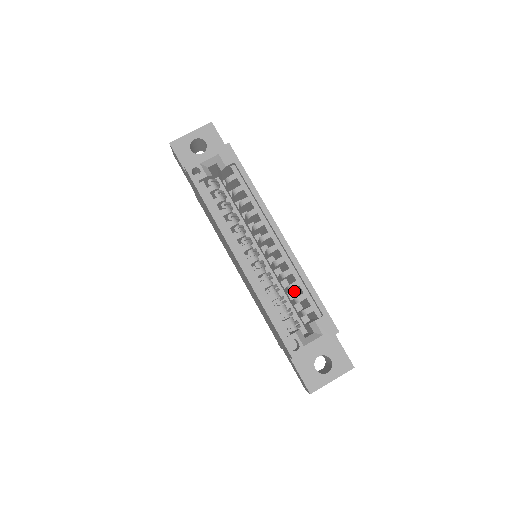
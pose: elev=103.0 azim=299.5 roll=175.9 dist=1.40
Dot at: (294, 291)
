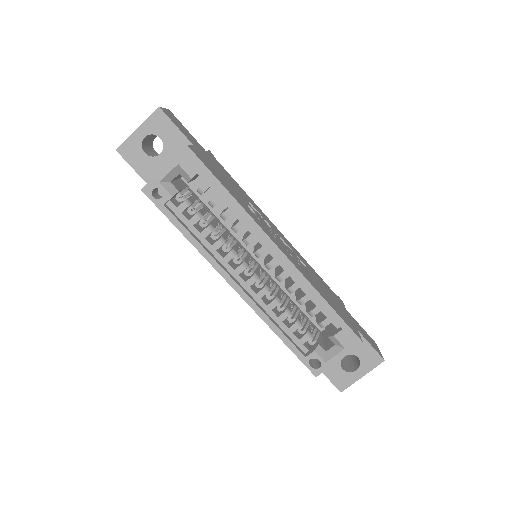
Dot at: occluded
